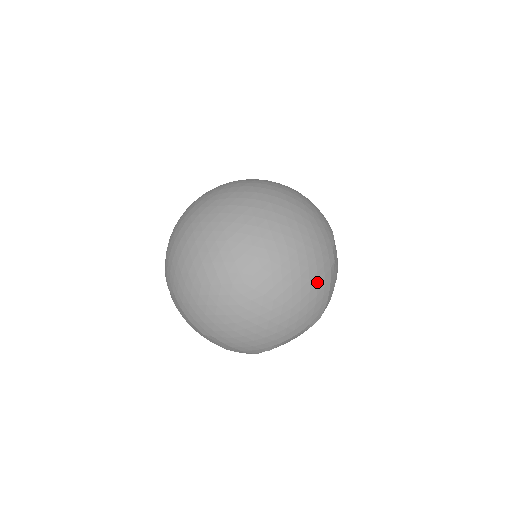
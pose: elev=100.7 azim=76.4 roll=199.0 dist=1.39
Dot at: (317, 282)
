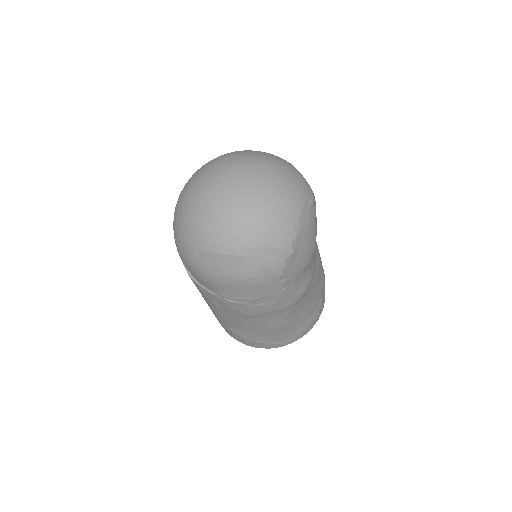
Dot at: (286, 165)
